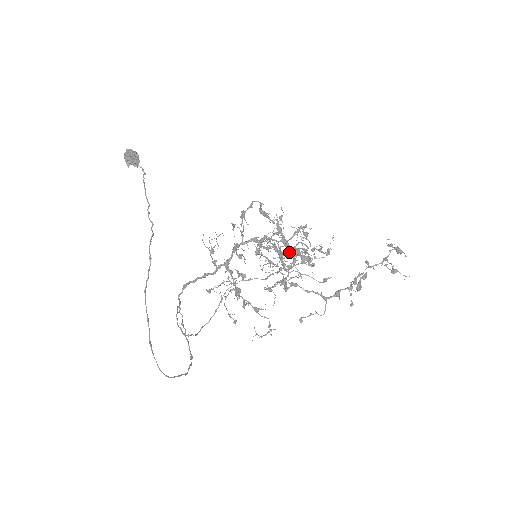
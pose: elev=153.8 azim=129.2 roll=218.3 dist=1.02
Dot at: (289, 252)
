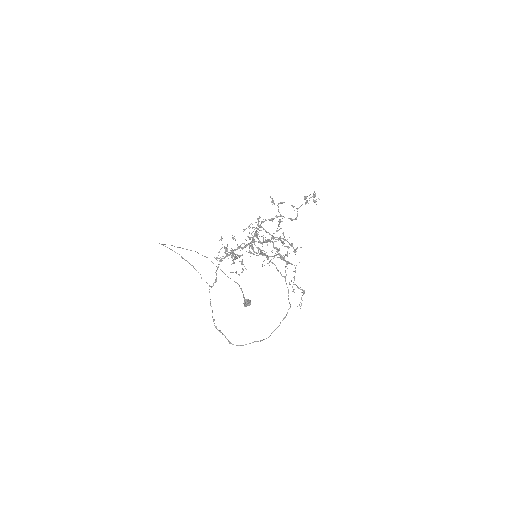
Dot at: (274, 248)
